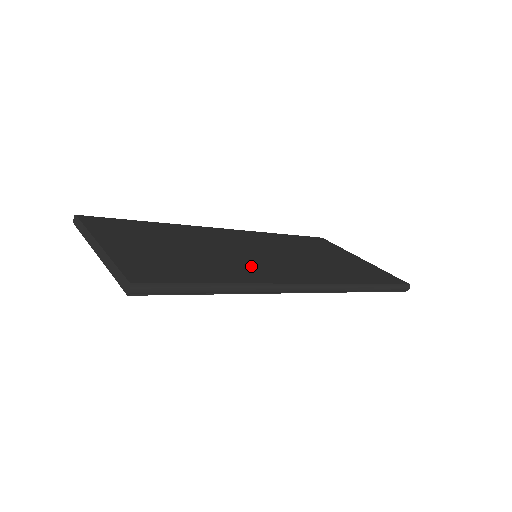
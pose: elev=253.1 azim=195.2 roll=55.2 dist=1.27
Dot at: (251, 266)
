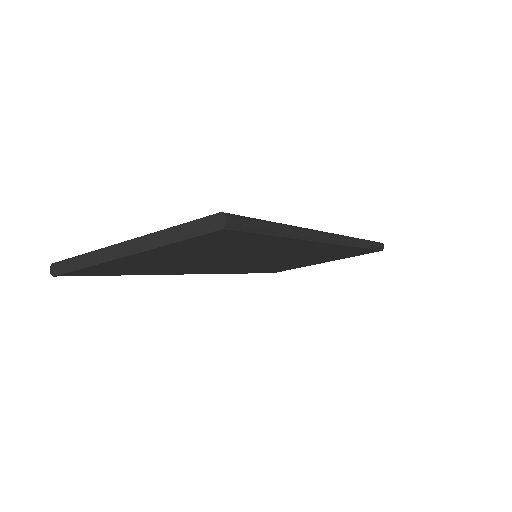
Dot at: occluded
